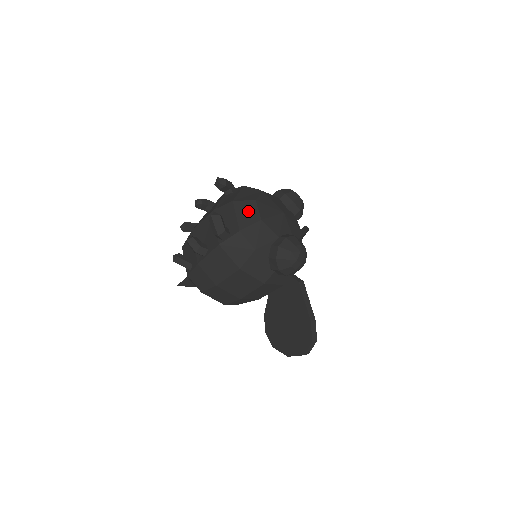
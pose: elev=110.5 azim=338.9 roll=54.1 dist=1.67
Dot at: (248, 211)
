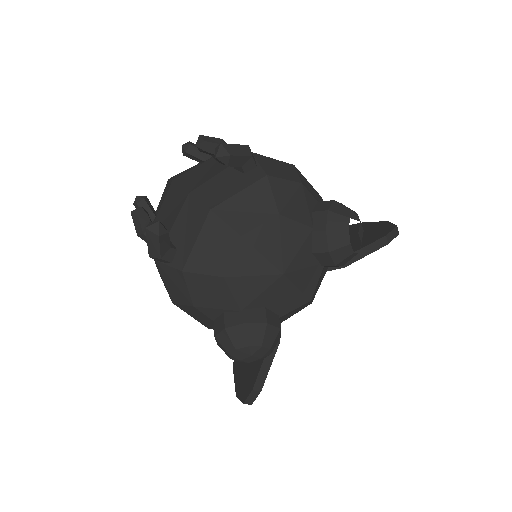
Dot at: (217, 247)
